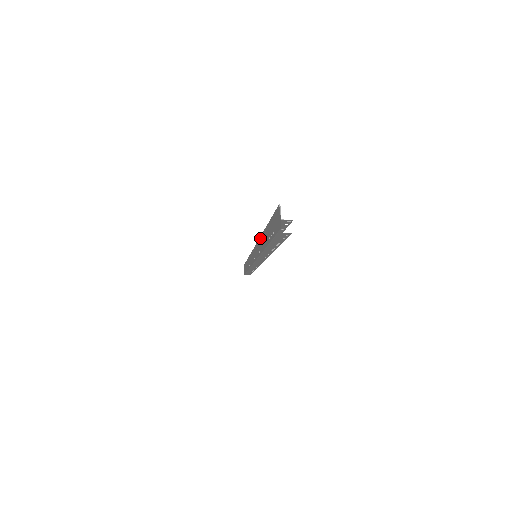
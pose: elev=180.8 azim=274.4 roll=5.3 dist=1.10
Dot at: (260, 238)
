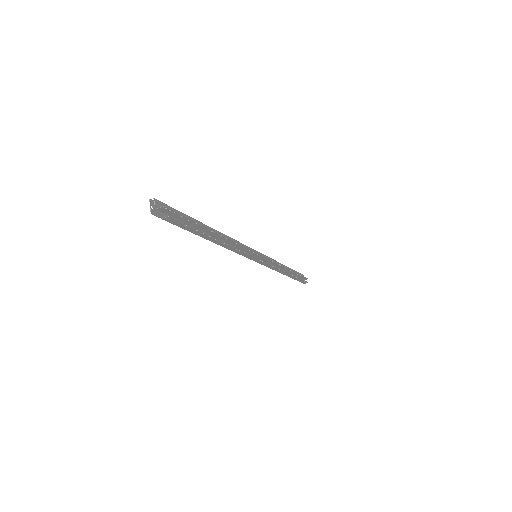
Dot at: occluded
